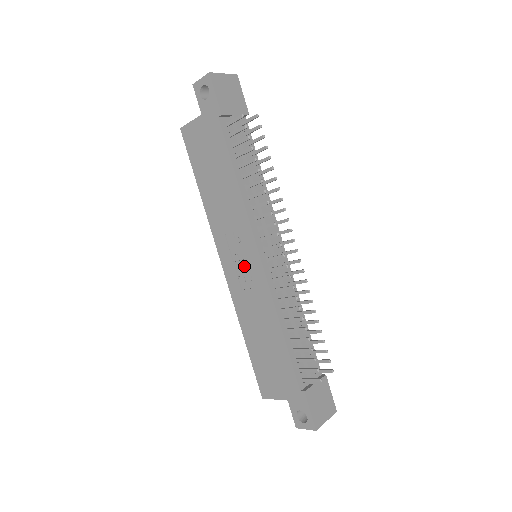
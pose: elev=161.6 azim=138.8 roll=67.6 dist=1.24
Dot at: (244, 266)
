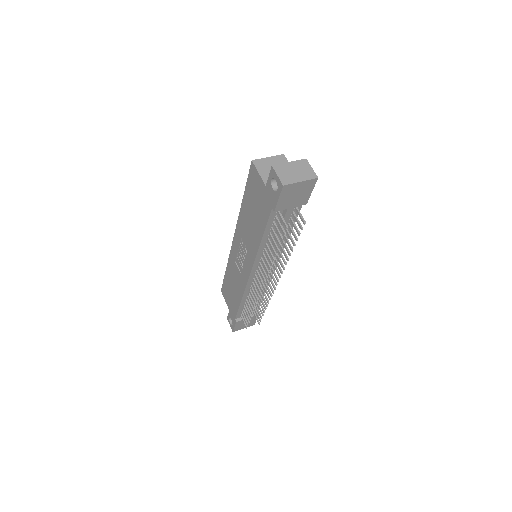
Dot at: (242, 260)
